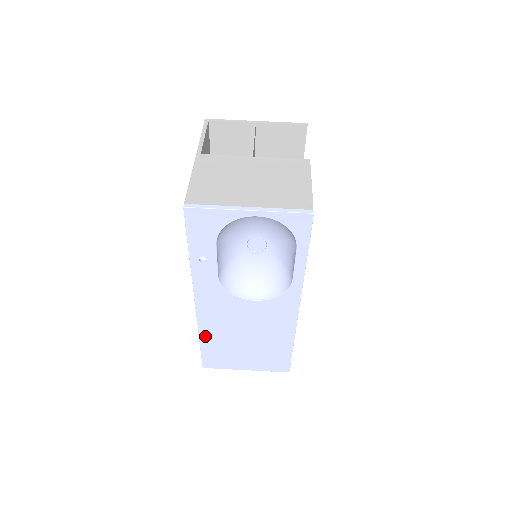
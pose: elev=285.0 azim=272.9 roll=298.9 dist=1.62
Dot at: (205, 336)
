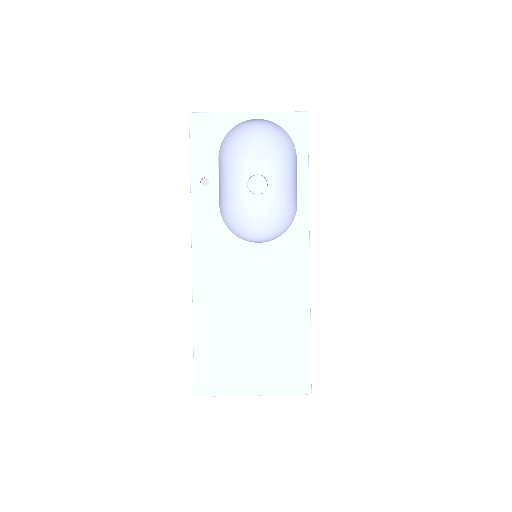
Dot at: (201, 320)
